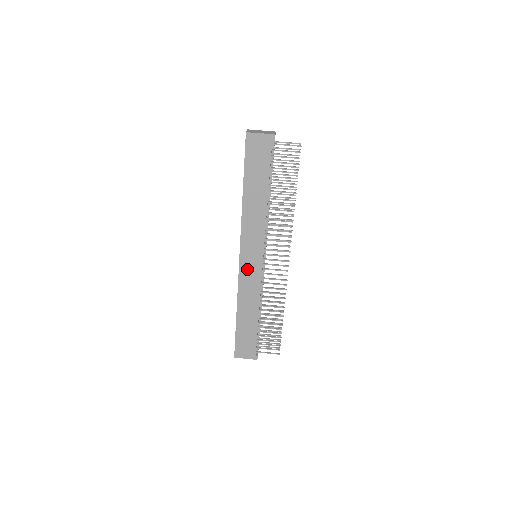
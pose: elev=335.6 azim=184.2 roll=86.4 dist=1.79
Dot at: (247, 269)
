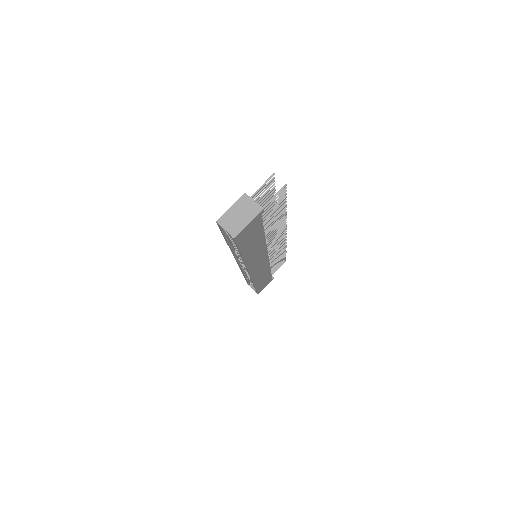
Dot at: (257, 271)
